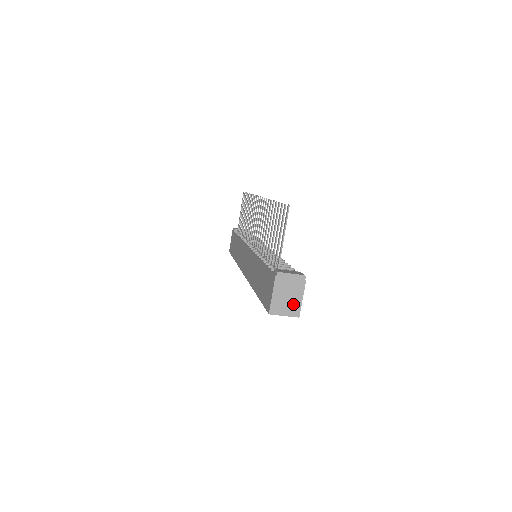
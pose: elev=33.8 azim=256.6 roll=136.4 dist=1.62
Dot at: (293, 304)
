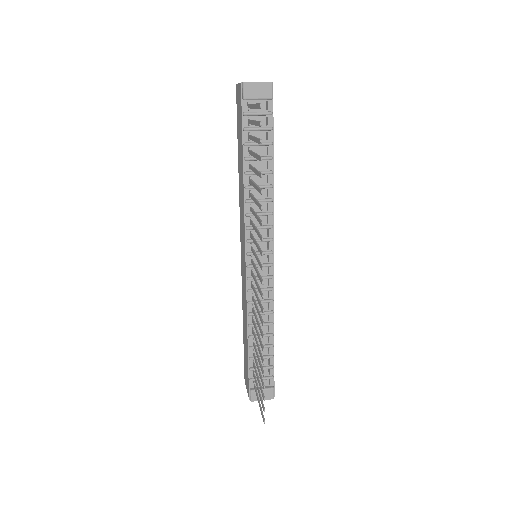
Dot at: occluded
